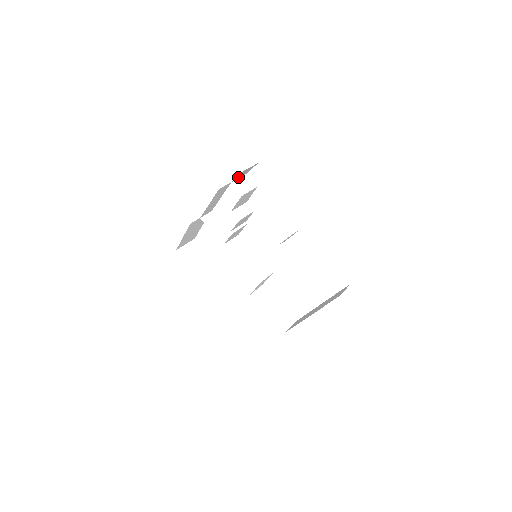
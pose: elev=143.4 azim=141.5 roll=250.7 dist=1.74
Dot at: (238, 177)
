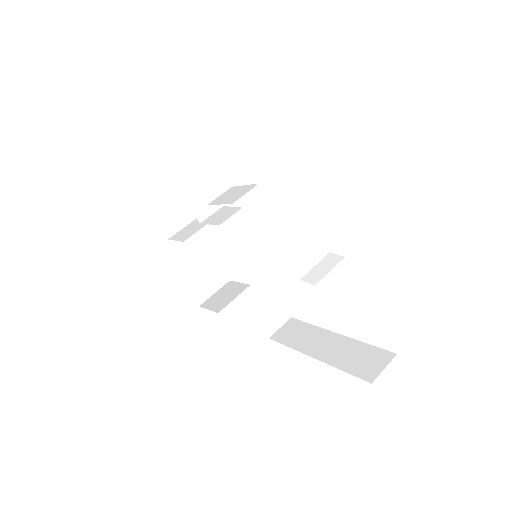
Dot at: (259, 143)
